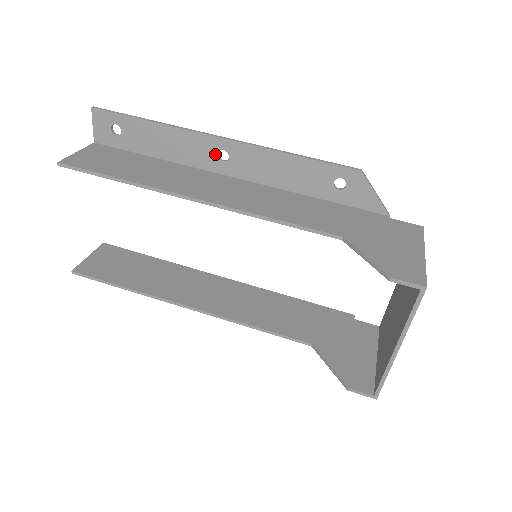
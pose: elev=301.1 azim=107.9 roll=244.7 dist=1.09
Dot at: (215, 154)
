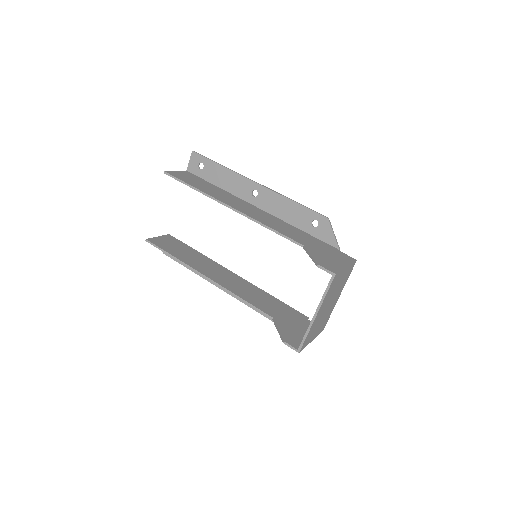
Dot at: (251, 191)
